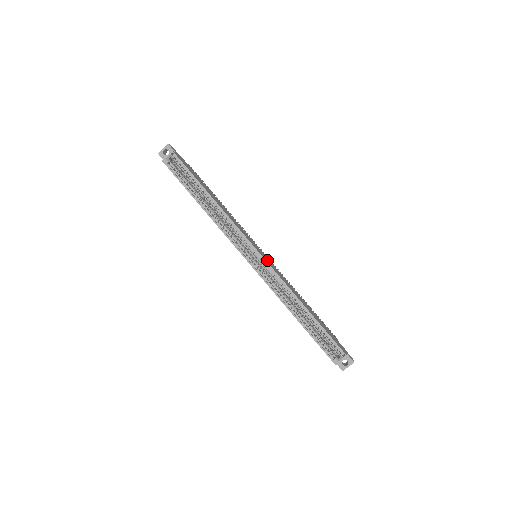
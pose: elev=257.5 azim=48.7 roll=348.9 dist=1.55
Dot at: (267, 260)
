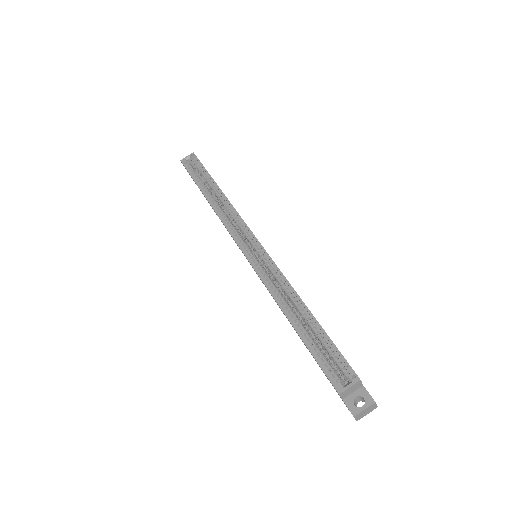
Dot at: occluded
